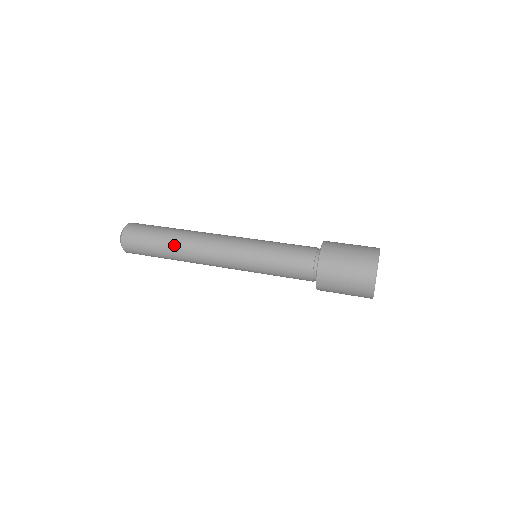
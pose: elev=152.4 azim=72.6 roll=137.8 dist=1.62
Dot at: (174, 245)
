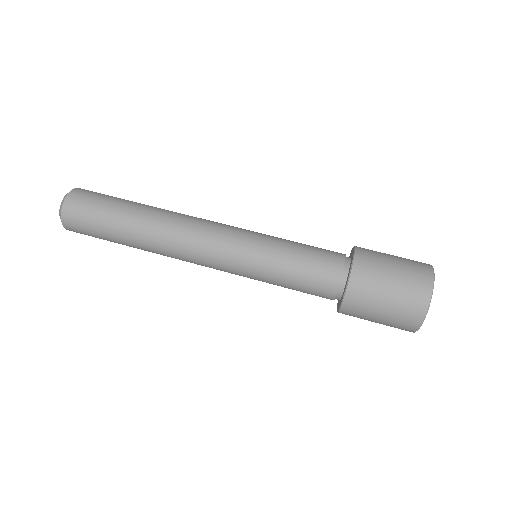
Dot at: (141, 224)
